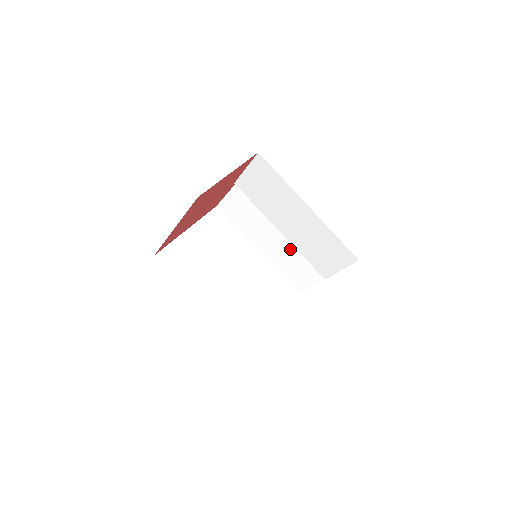
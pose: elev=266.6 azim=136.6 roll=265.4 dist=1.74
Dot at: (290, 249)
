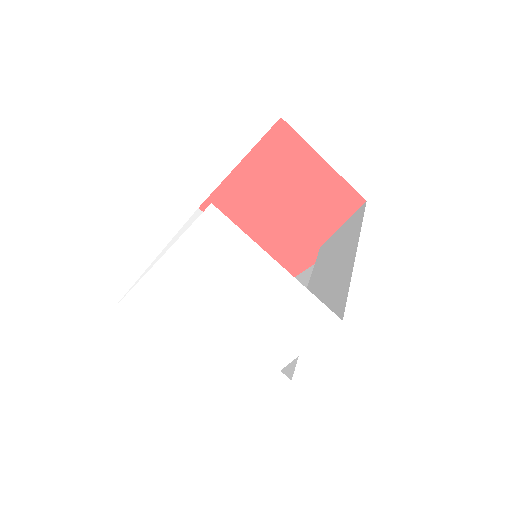
Dot at: occluded
